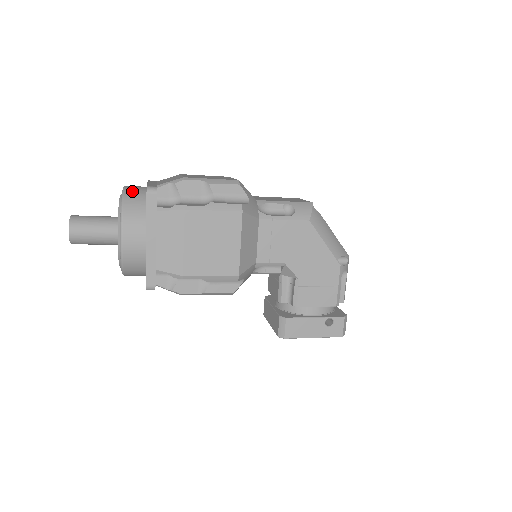
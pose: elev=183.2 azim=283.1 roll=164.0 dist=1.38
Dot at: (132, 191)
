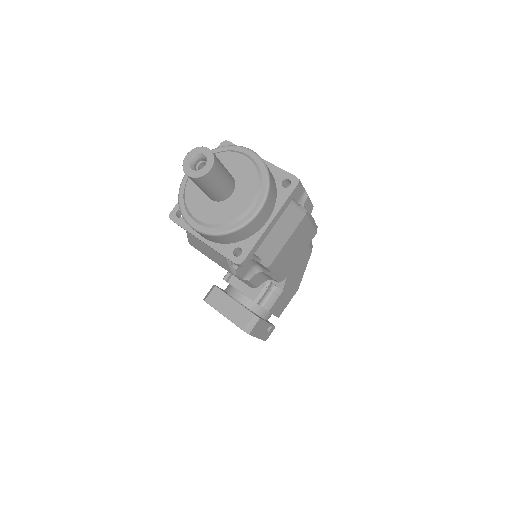
Dot at: occluded
